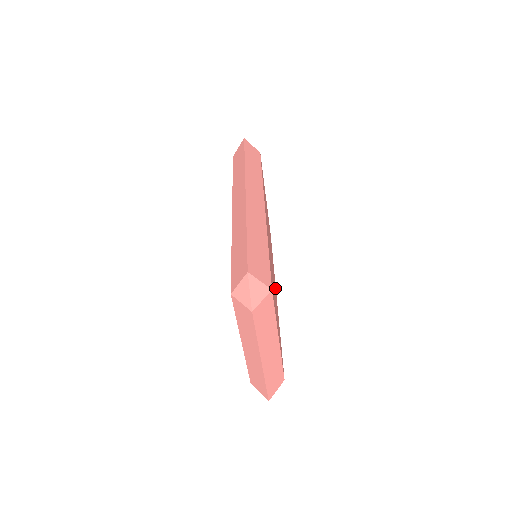
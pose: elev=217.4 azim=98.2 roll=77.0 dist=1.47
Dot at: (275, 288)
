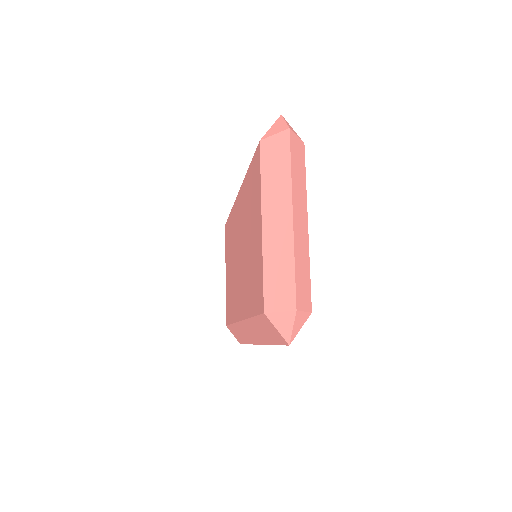
Dot at: occluded
